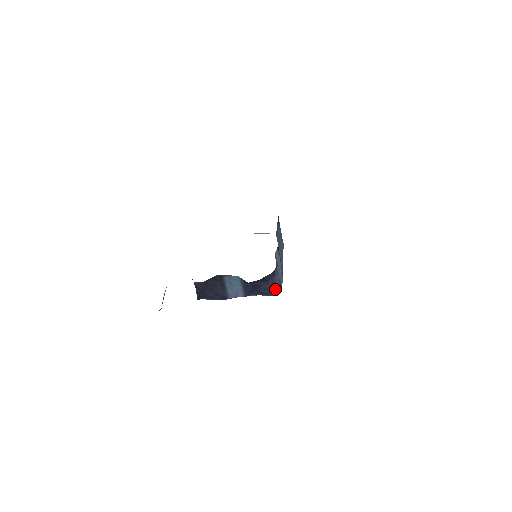
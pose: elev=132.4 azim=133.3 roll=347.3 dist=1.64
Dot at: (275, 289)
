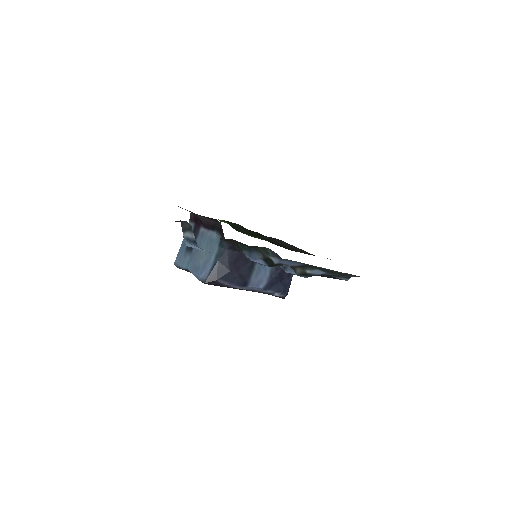
Dot at: (288, 289)
